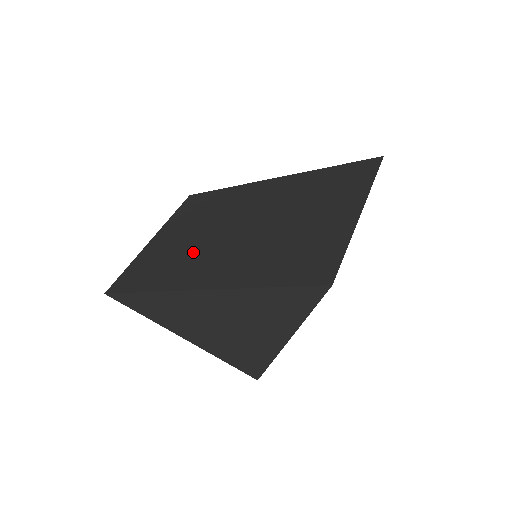
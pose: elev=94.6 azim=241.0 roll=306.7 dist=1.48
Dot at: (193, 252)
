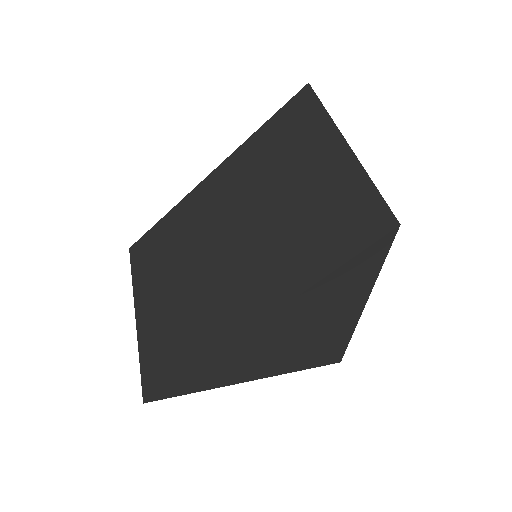
Dot at: (202, 296)
